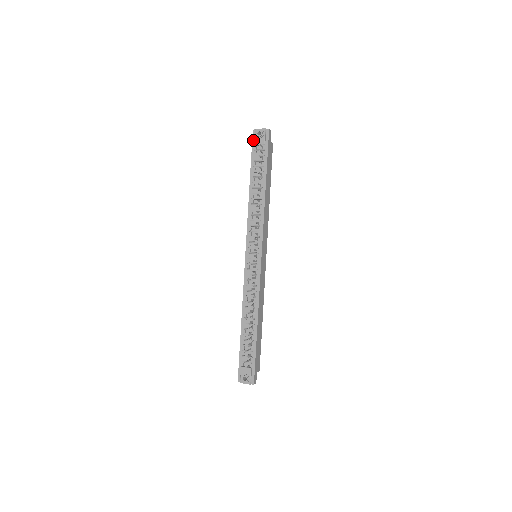
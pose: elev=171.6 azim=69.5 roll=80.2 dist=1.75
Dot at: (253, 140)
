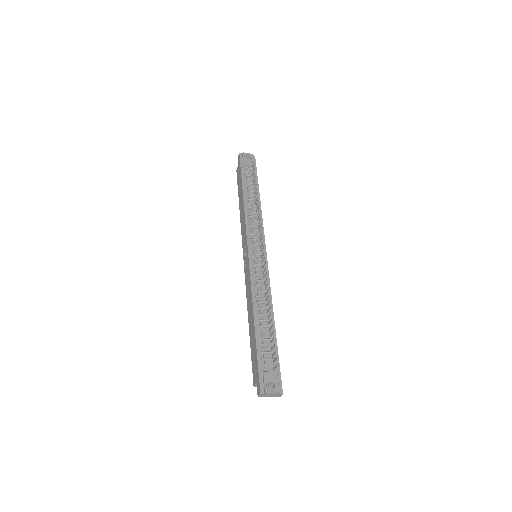
Dot at: (241, 160)
